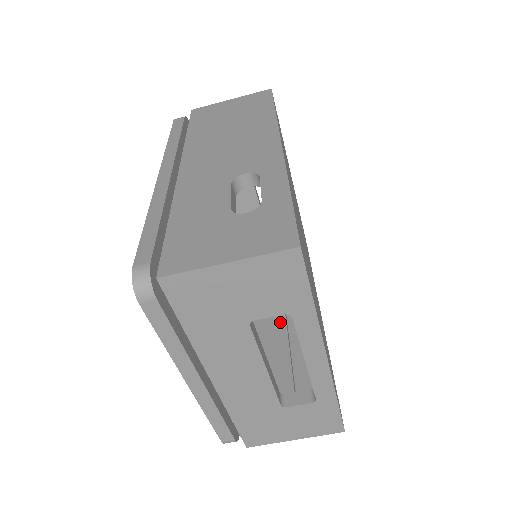
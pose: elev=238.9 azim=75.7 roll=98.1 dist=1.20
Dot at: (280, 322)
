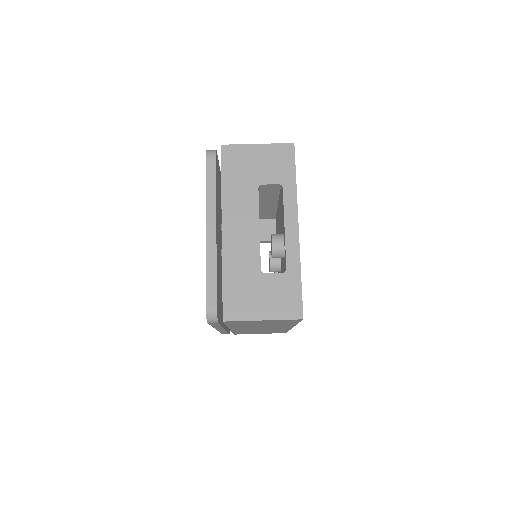
Dot at: occluded
